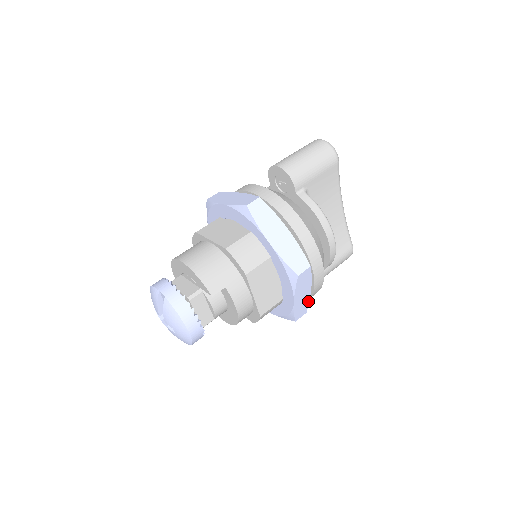
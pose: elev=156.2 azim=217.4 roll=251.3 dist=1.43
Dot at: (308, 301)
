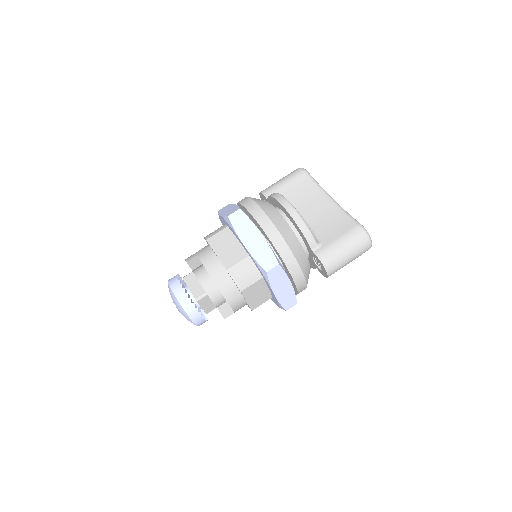
Dot at: (270, 249)
